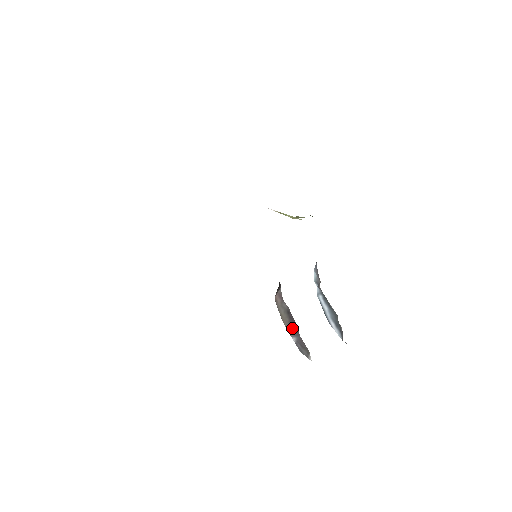
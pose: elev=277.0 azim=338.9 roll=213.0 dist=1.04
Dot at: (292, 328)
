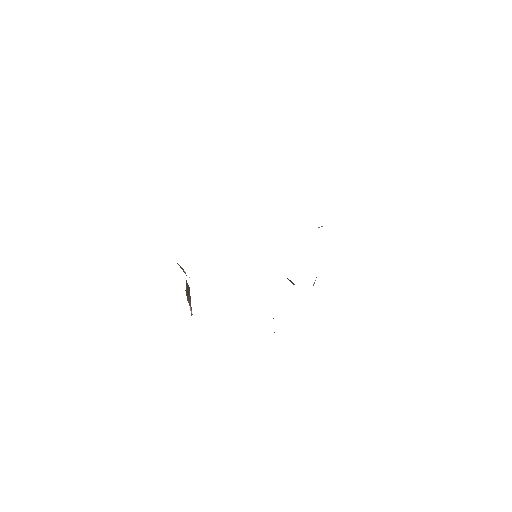
Dot at: occluded
